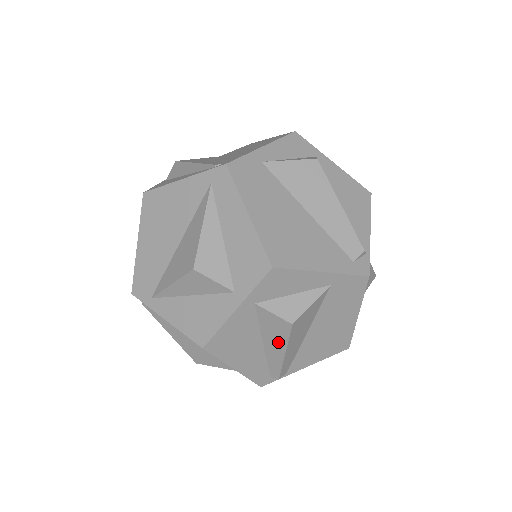
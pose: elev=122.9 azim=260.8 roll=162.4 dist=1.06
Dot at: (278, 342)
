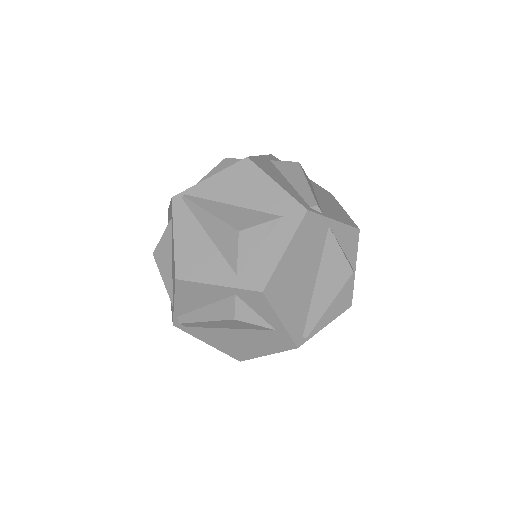
Dot at: (298, 176)
